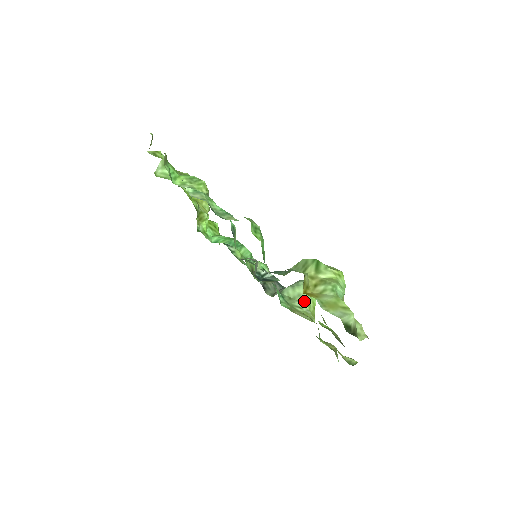
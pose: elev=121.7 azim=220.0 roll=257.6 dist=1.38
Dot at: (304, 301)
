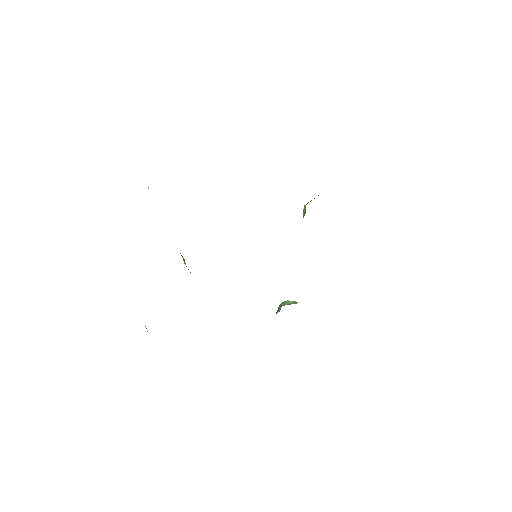
Dot at: occluded
